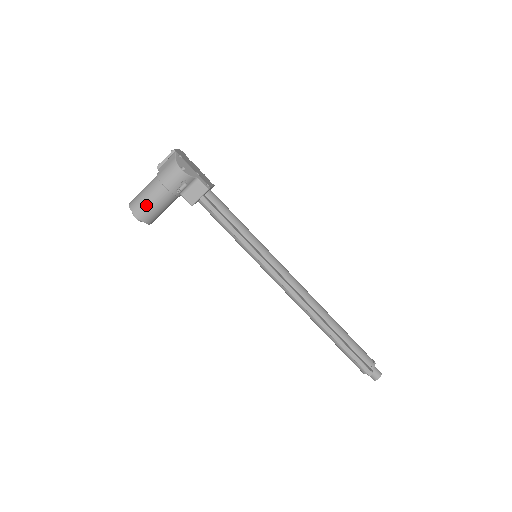
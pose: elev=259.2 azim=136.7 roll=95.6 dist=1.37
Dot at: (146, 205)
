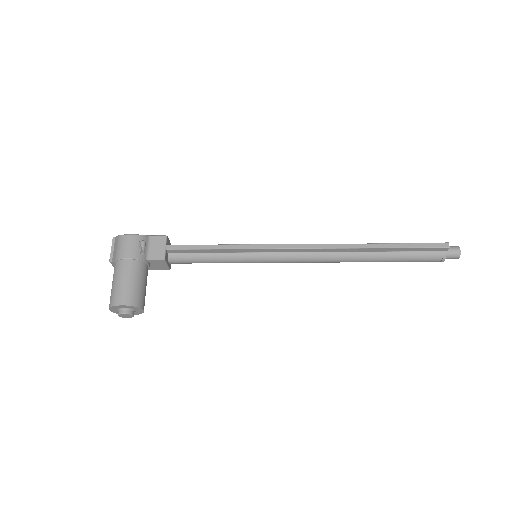
Dot at: (123, 288)
